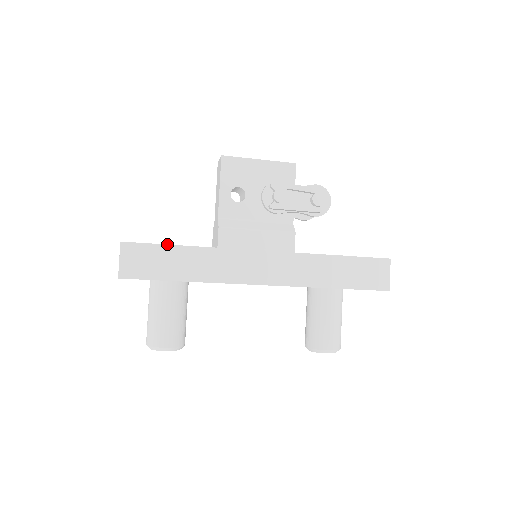
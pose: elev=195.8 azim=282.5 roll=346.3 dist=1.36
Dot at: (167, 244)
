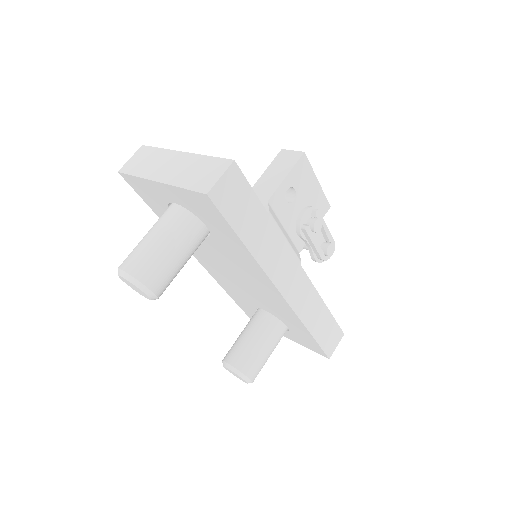
Dot at: occluded
